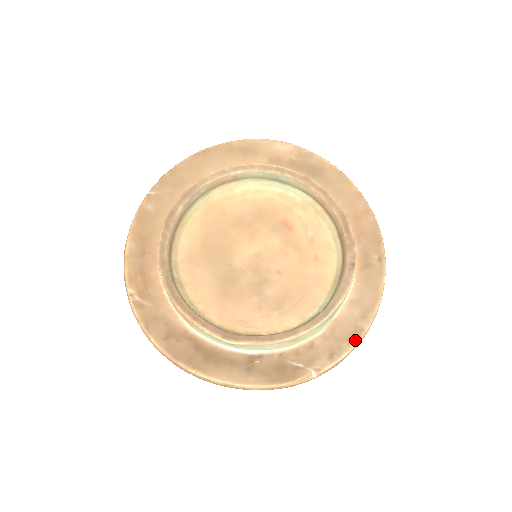
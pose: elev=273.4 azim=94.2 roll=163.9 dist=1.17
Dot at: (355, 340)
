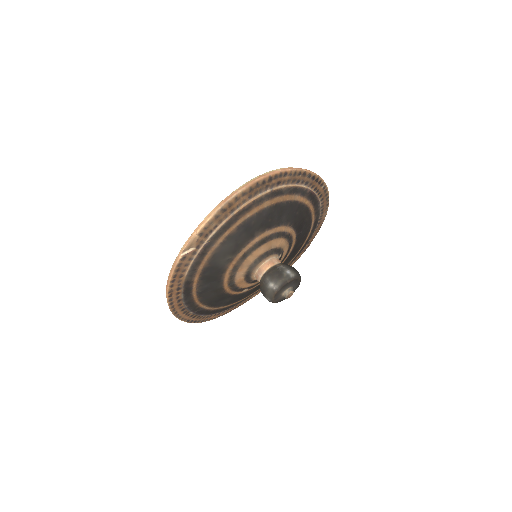
Dot at: occluded
